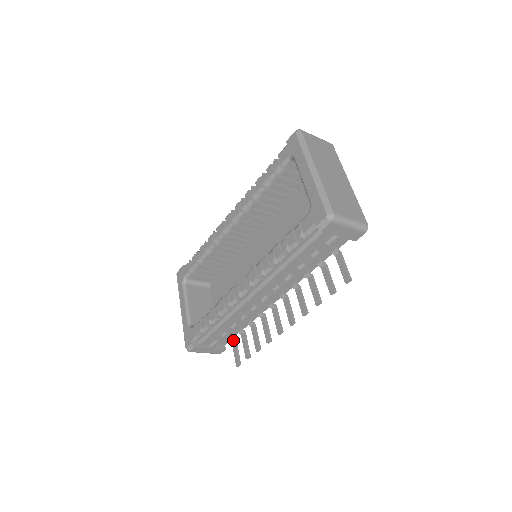
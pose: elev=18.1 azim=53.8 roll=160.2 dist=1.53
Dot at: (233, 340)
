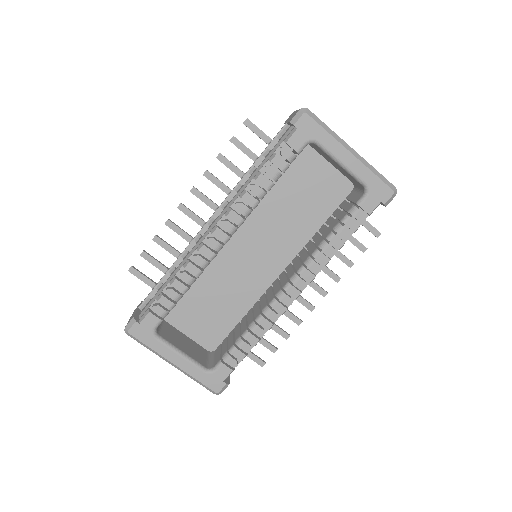
Dot at: occluded
